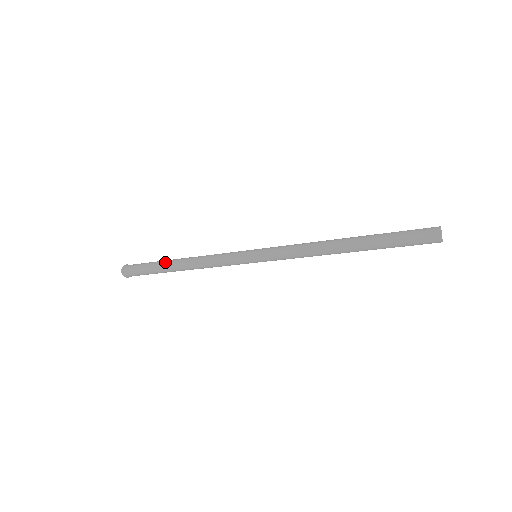
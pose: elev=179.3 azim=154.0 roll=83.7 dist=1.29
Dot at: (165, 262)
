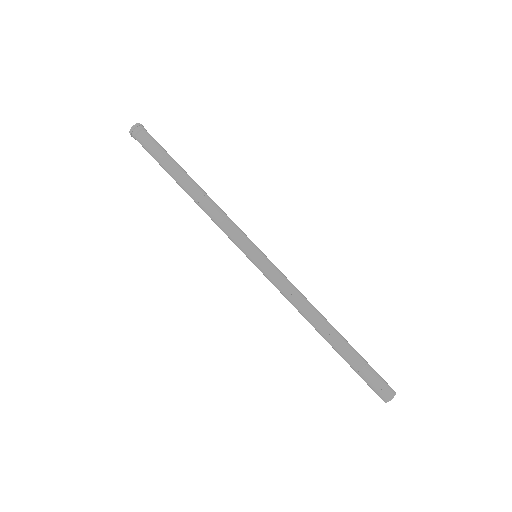
Dot at: (176, 172)
